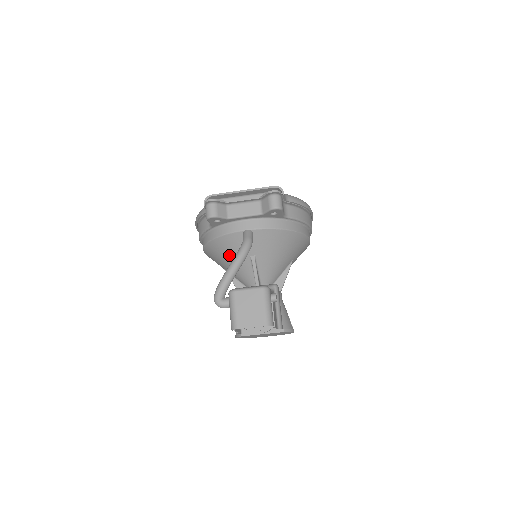
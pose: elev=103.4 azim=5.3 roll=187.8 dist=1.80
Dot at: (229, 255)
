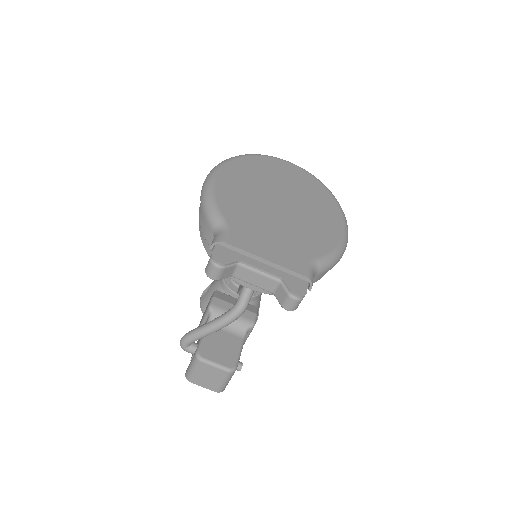
Dot at: occluded
